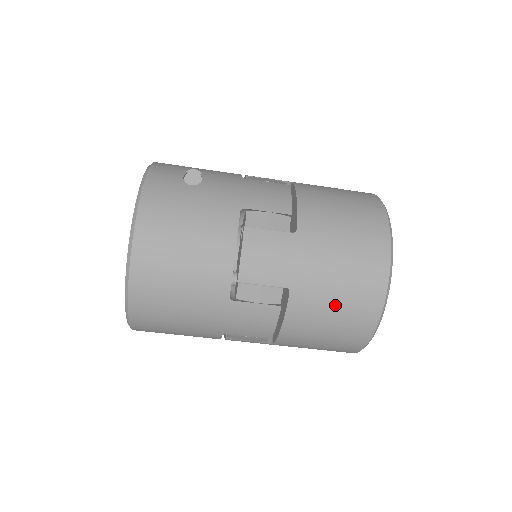
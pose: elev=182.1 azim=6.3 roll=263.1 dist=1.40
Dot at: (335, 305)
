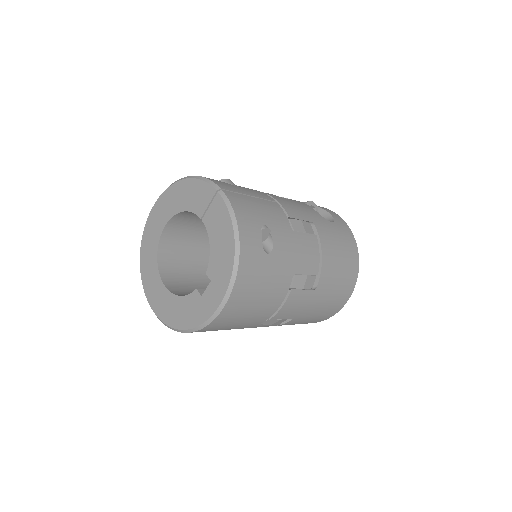
Dot at: (308, 320)
